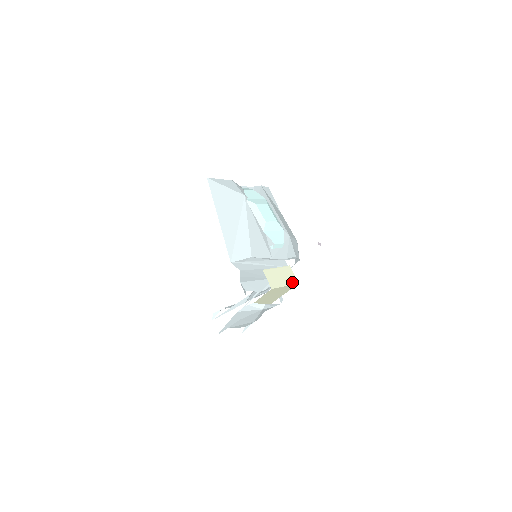
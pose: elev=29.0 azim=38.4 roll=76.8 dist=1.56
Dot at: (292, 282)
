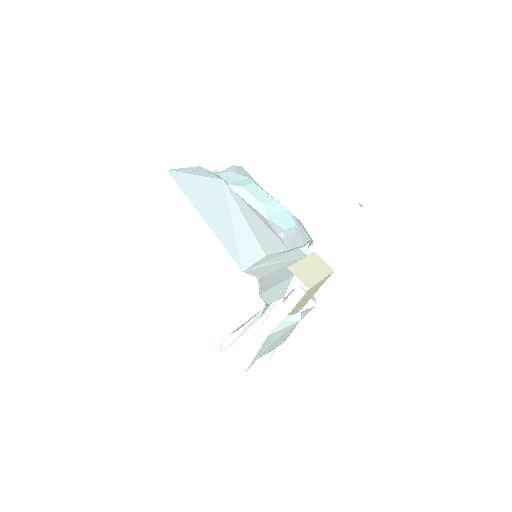
Dot at: (327, 272)
